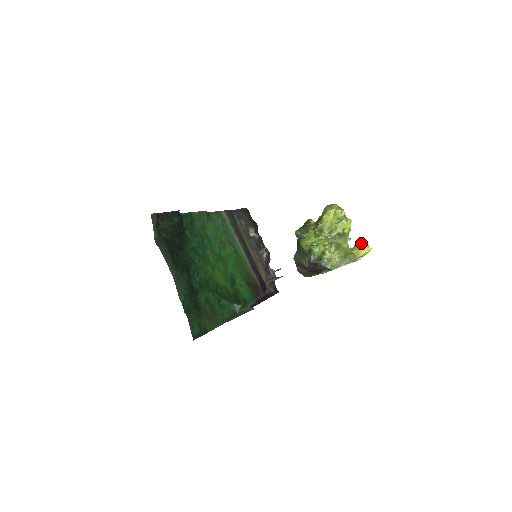
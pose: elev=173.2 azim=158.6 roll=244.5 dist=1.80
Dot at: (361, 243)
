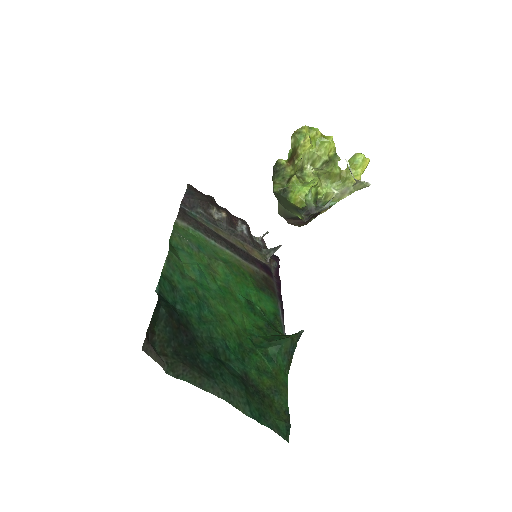
Dot at: (356, 159)
